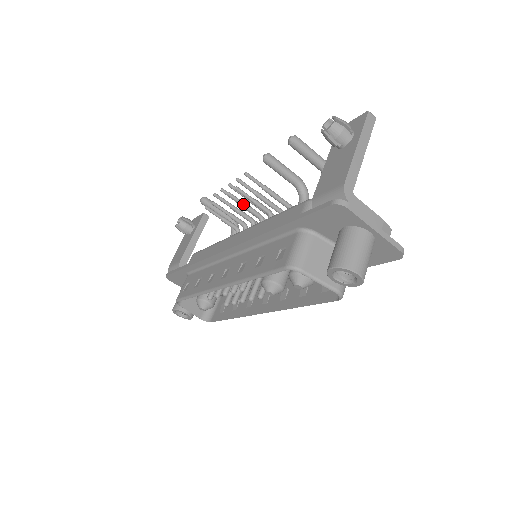
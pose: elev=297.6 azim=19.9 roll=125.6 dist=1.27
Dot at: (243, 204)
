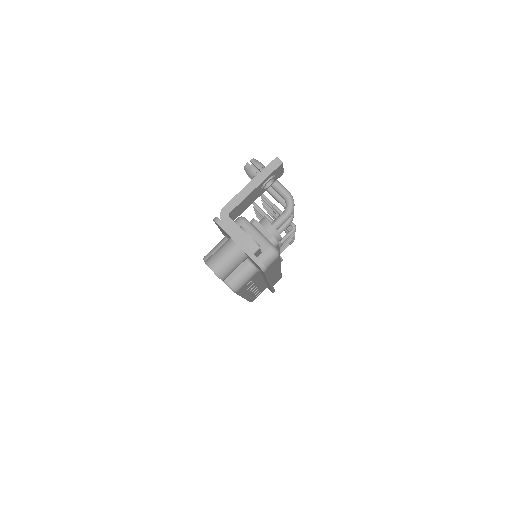
Dot at: (263, 216)
